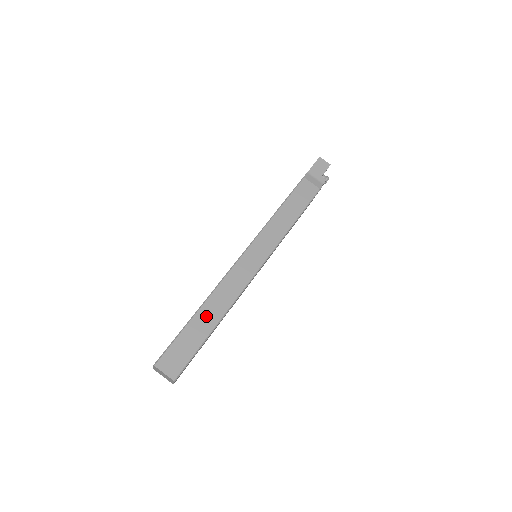
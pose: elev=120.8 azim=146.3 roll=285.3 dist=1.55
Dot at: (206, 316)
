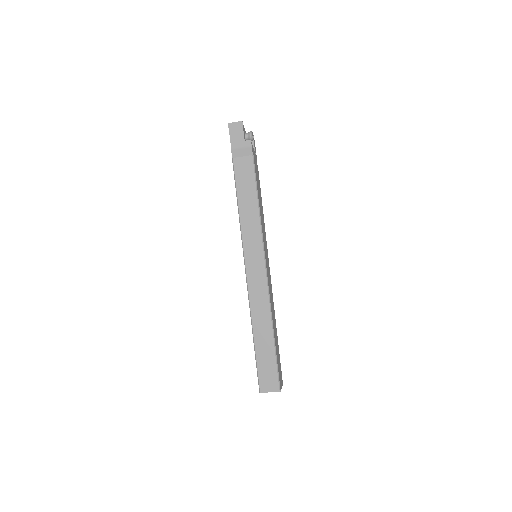
Dot at: (261, 335)
